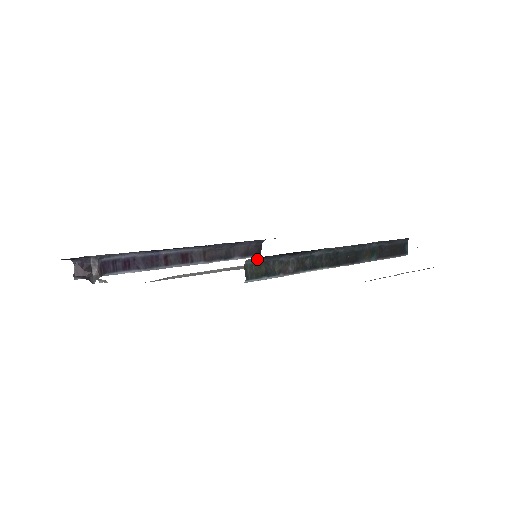
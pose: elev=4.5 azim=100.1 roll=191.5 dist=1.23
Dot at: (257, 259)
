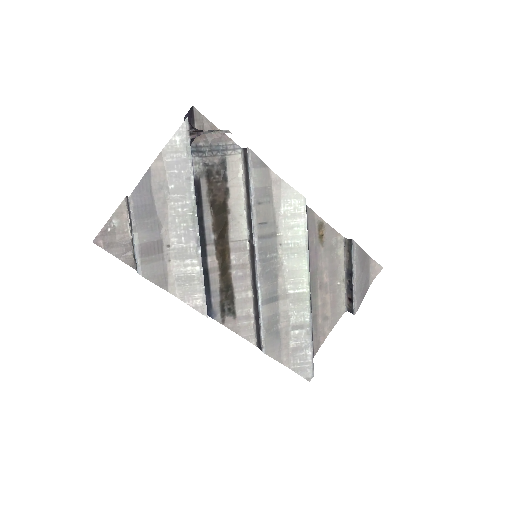
Dot at: occluded
